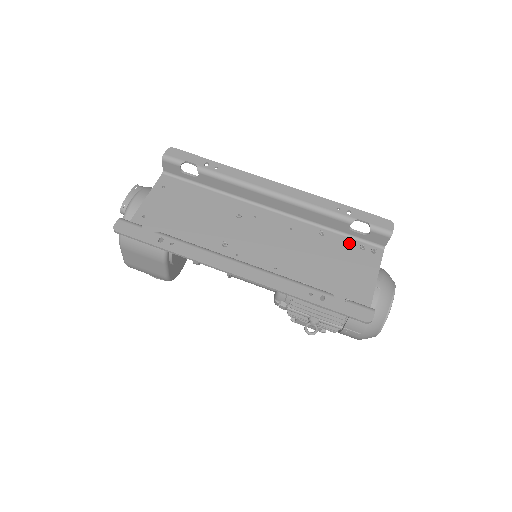
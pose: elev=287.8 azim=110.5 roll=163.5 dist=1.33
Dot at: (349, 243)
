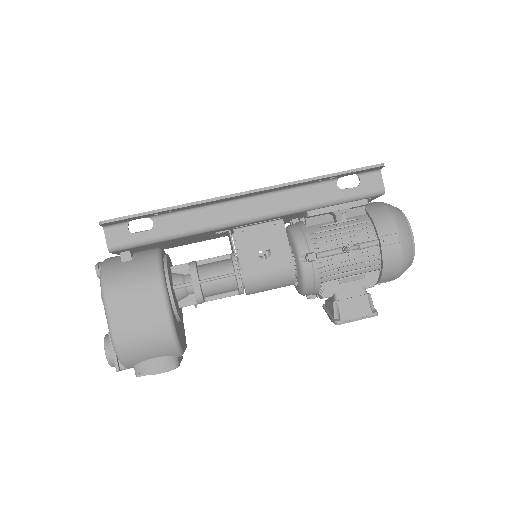
Dot at: occluded
